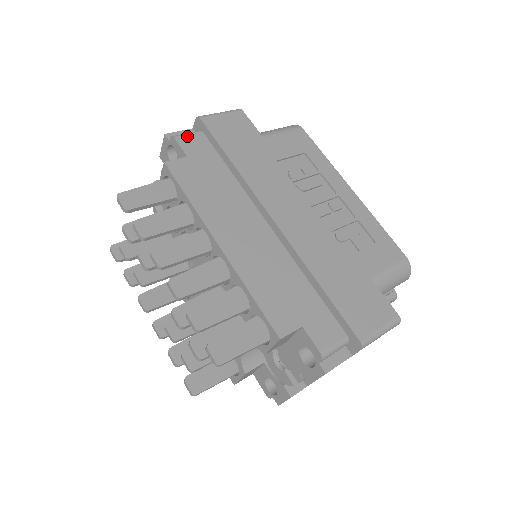
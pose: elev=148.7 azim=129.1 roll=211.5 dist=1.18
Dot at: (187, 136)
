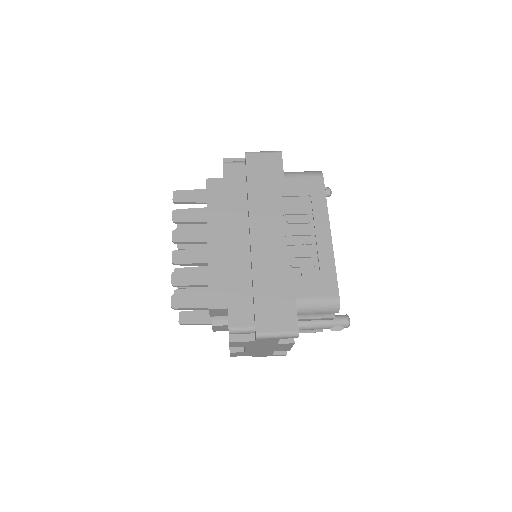
Dot at: (232, 164)
